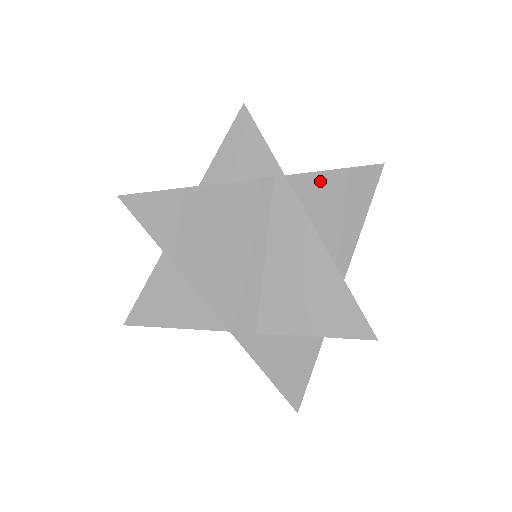
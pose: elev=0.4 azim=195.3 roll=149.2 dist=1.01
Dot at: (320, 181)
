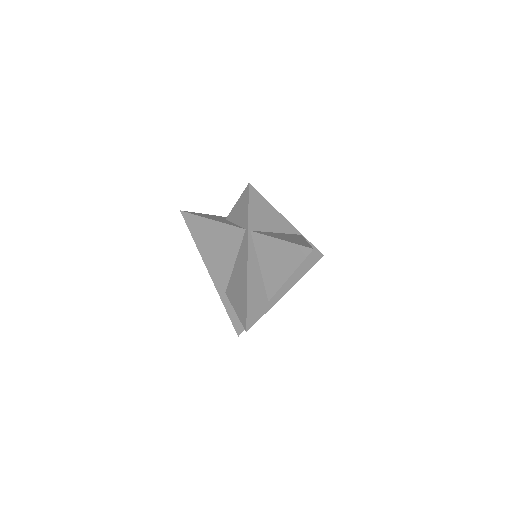
Dot at: (270, 242)
